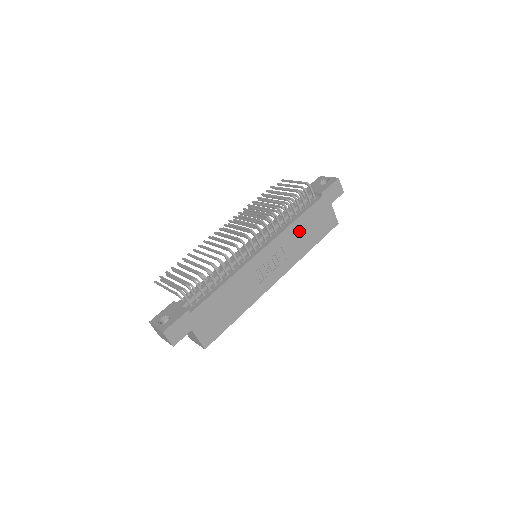
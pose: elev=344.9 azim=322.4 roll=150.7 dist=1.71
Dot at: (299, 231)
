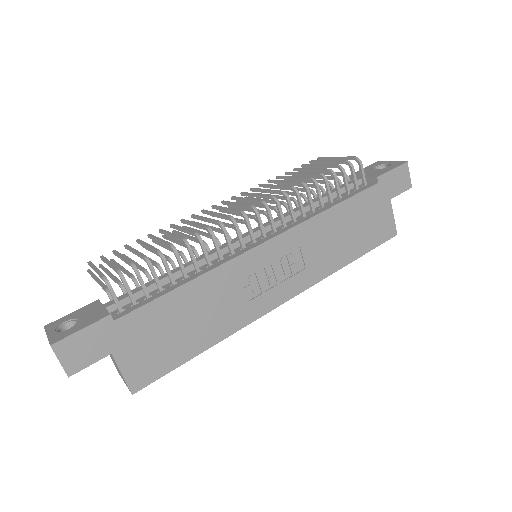
Dot at: (333, 228)
